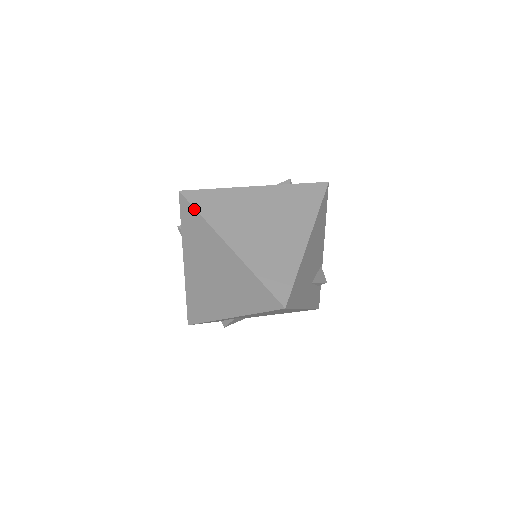
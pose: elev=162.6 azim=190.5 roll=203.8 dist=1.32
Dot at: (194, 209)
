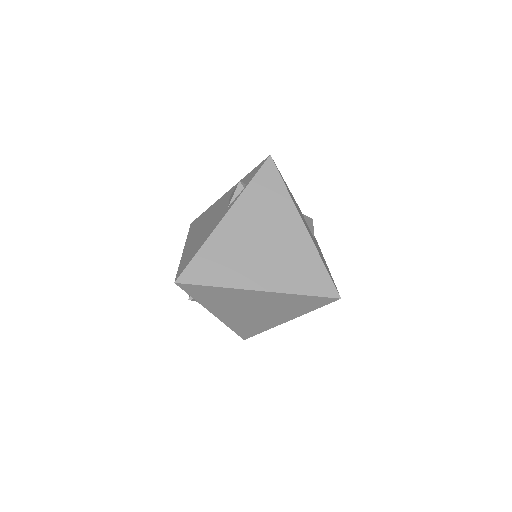
Dot at: (202, 286)
